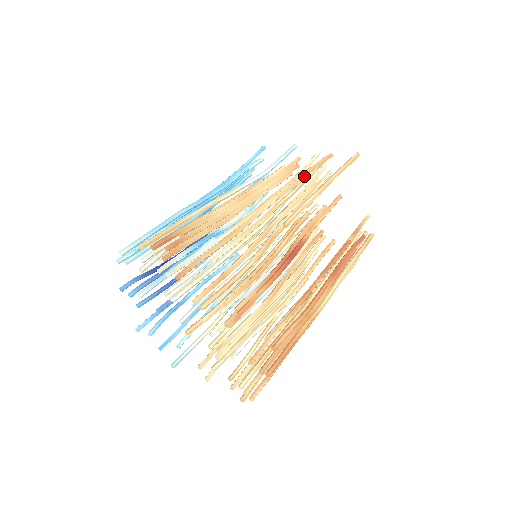
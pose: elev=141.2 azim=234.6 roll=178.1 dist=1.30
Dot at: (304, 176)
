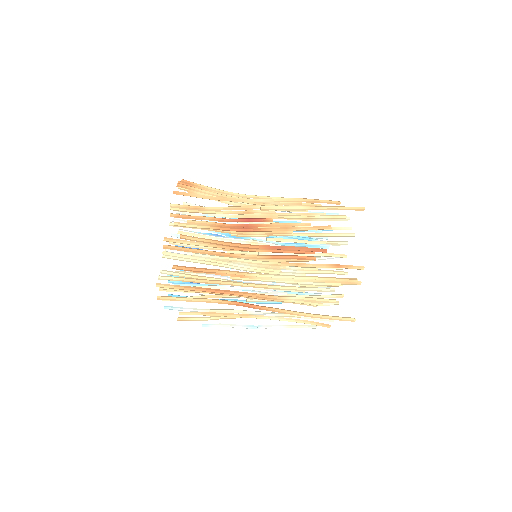
Dot at: (303, 200)
